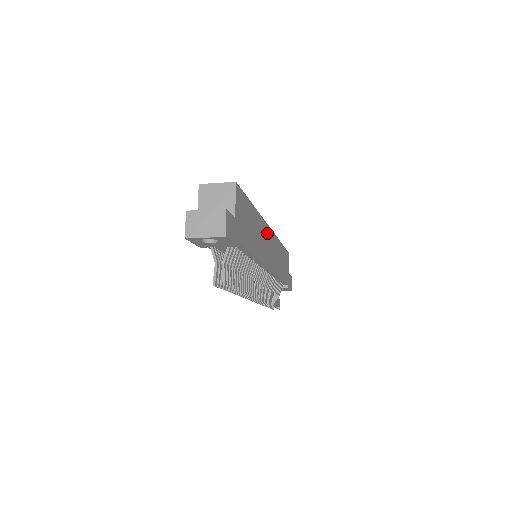
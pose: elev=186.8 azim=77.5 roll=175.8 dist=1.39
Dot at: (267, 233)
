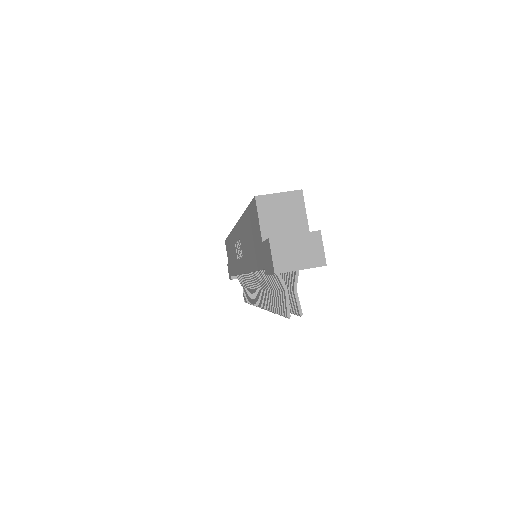
Dot at: occluded
